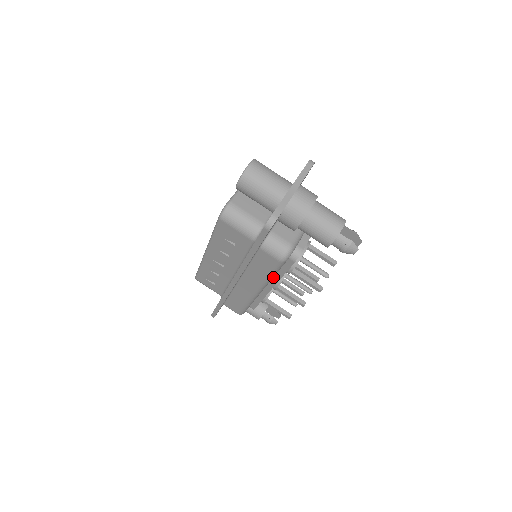
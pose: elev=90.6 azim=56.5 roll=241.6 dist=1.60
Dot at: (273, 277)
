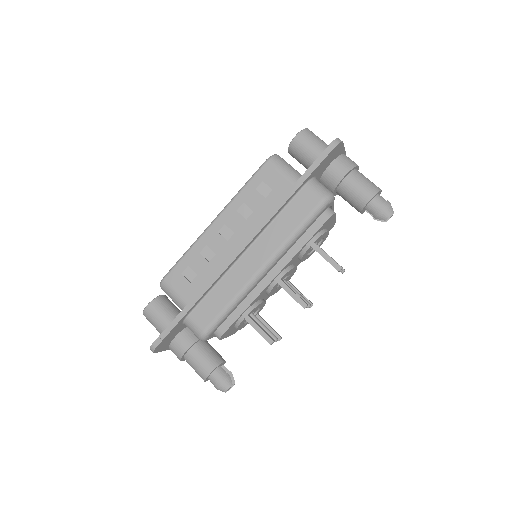
Dot at: (287, 253)
